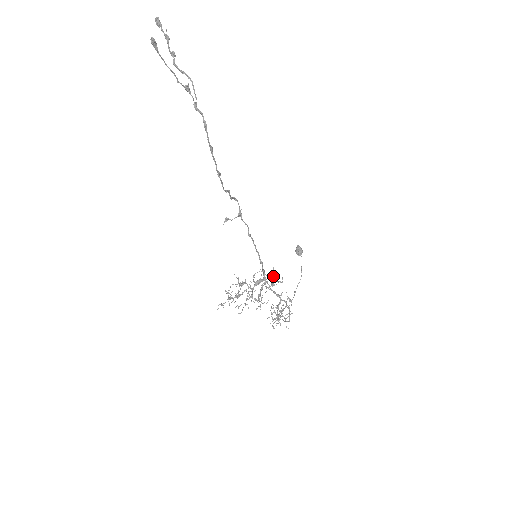
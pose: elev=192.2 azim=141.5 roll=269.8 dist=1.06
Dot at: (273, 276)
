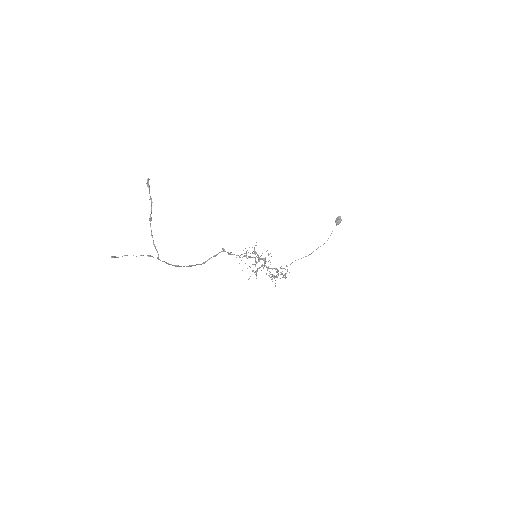
Dot at: occluded
